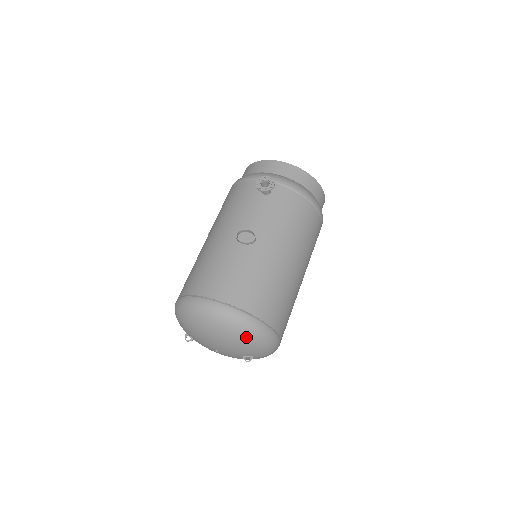
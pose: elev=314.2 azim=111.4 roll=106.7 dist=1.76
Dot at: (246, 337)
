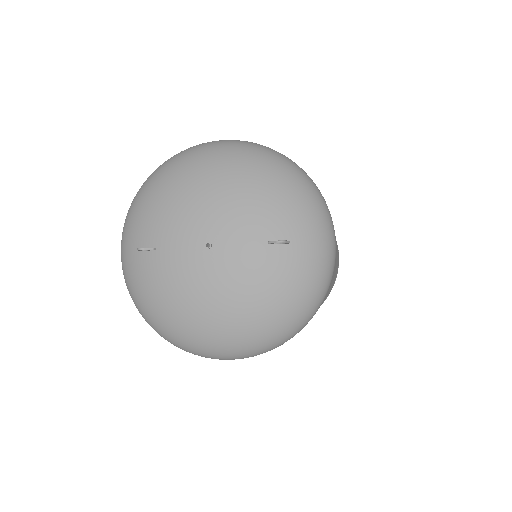
Dot at: (277, 171)
